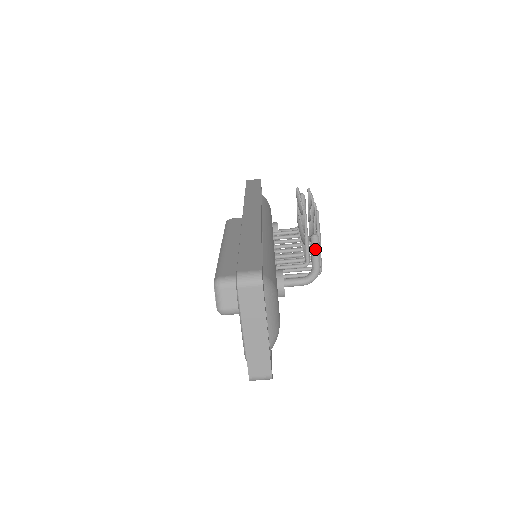
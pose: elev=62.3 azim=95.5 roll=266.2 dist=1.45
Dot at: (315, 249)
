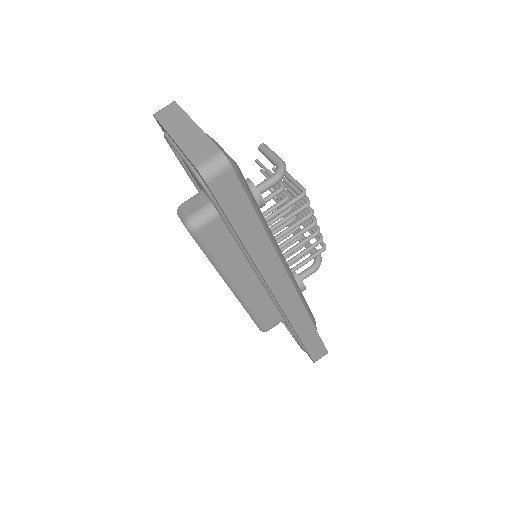
Dot at: (266, 150)
